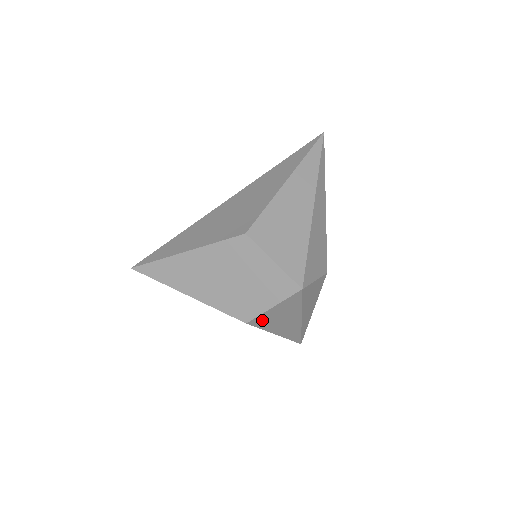
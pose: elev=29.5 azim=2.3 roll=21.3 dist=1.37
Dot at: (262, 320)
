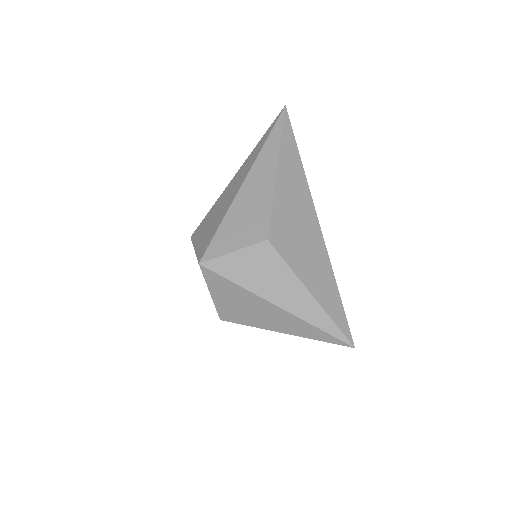
Dot at: (229, 313)
